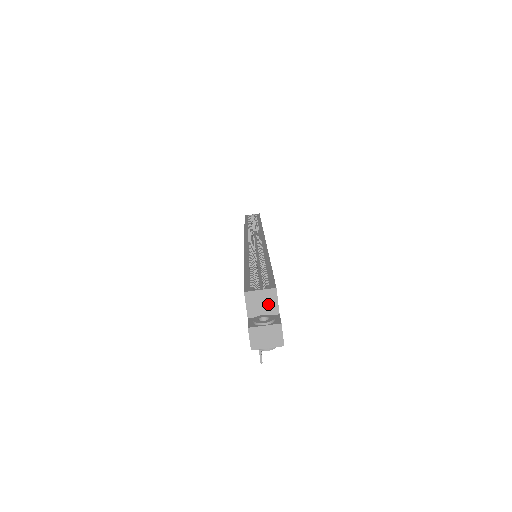
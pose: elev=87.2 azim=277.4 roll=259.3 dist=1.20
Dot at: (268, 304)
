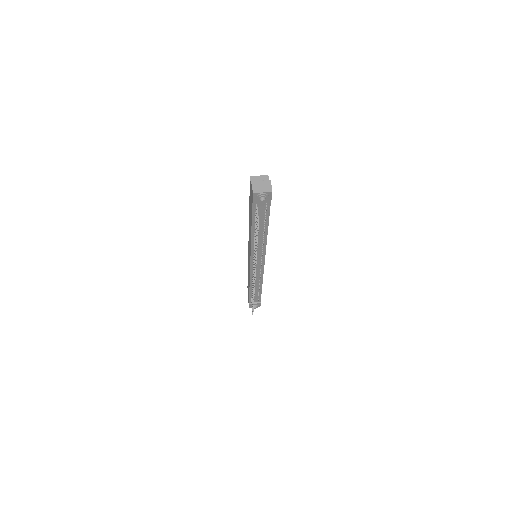
Dot at: occluded
